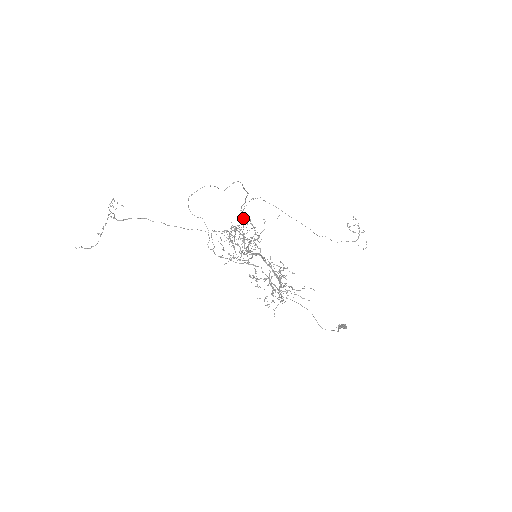
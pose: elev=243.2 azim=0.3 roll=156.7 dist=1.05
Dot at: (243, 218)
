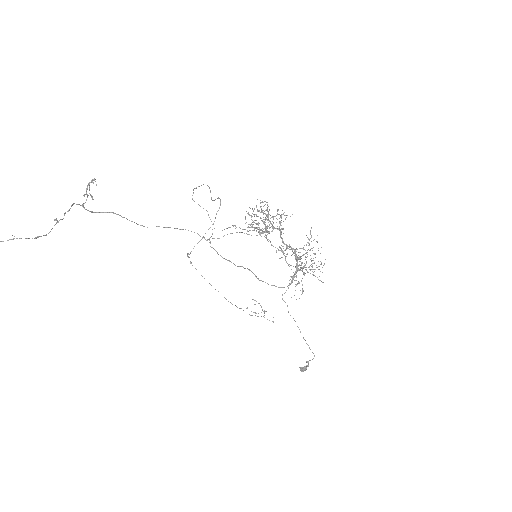
Dot at: occluded
